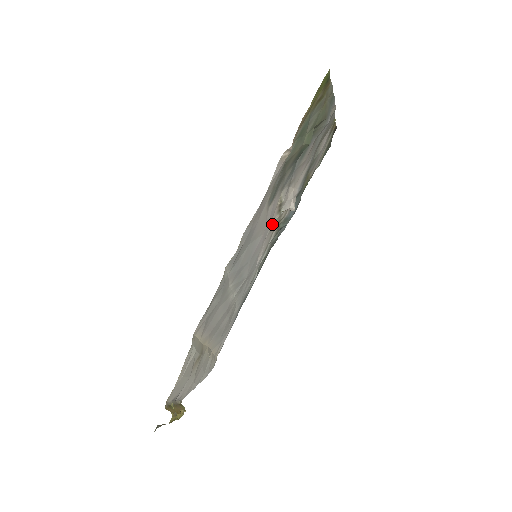
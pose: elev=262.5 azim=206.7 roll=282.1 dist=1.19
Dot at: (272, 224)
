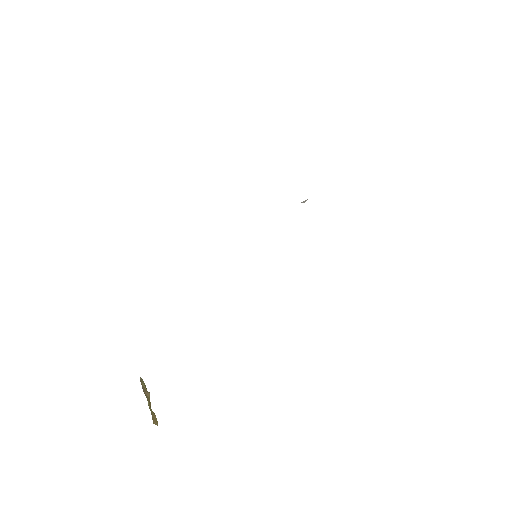
Dot at: occluded
